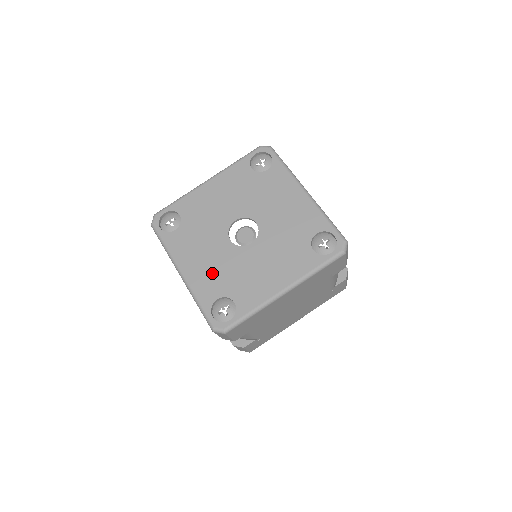
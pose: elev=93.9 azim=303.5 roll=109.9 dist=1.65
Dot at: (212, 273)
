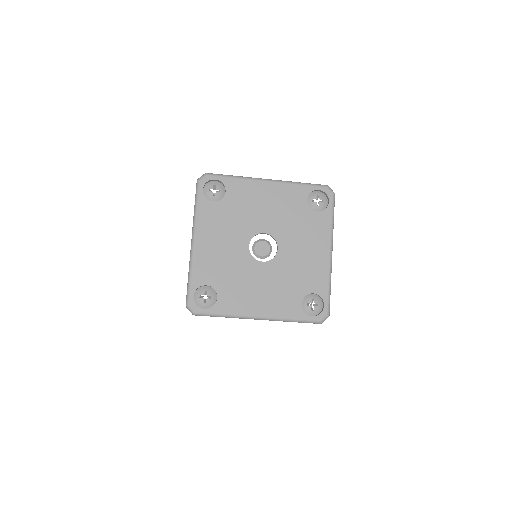
Dot at: (278, 294)
